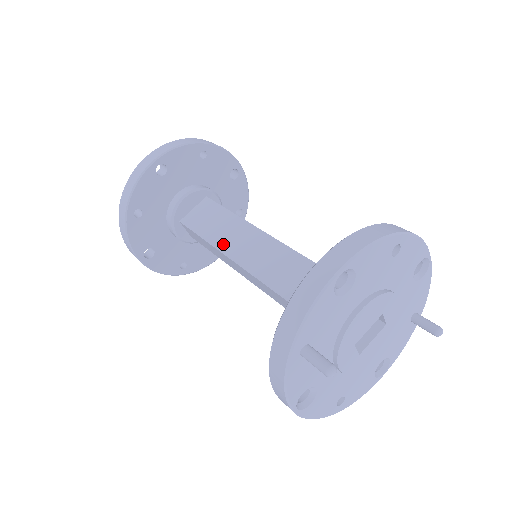
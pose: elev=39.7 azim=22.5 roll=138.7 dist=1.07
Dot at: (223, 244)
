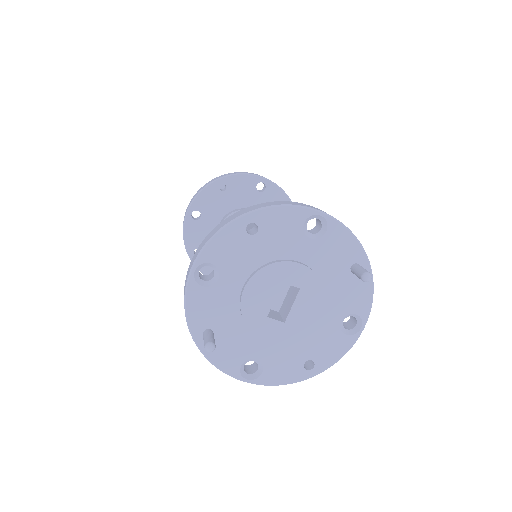
Dot at: occluded
